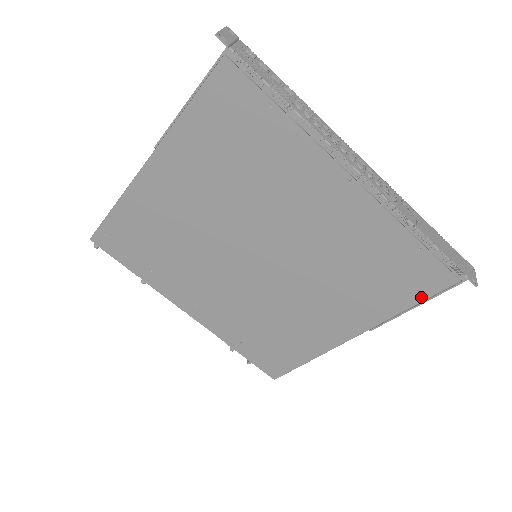
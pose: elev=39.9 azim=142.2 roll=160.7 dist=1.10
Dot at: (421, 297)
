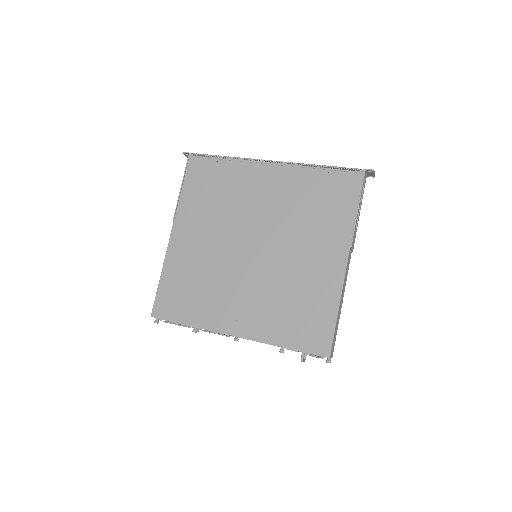
Dot at: (355, 199)
